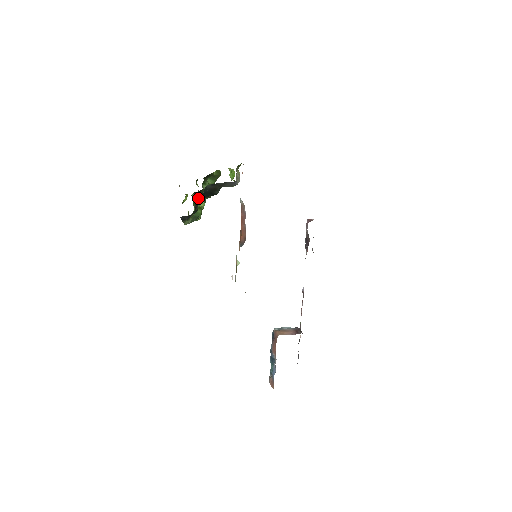
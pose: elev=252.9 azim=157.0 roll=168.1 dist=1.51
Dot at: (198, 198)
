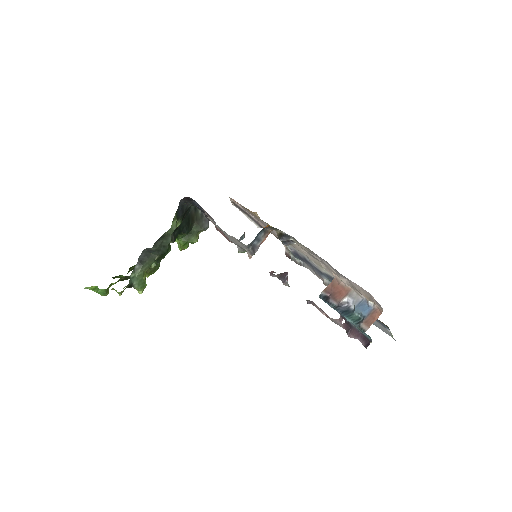
Dot at: occluded
